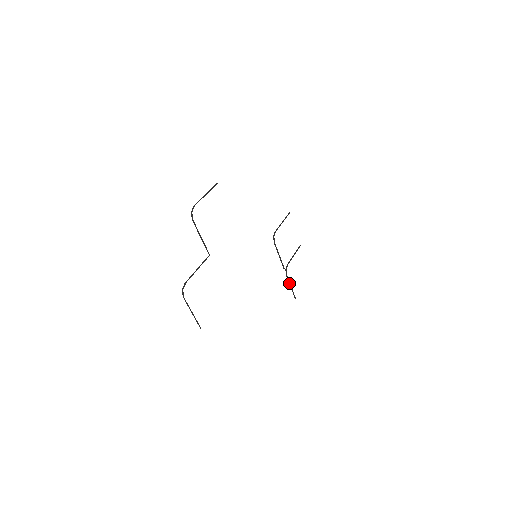
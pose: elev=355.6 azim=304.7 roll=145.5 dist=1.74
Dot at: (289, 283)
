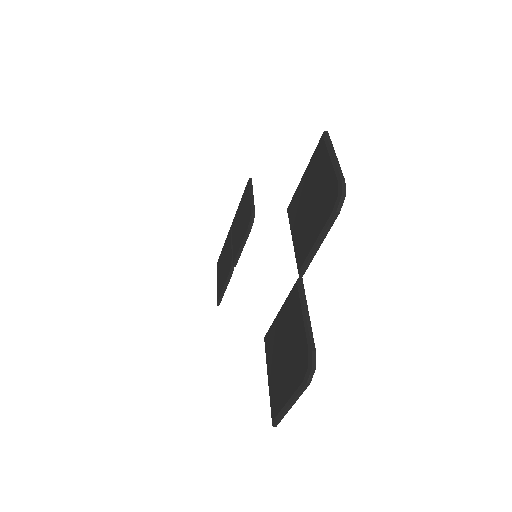
Dot at: (226, 285)
